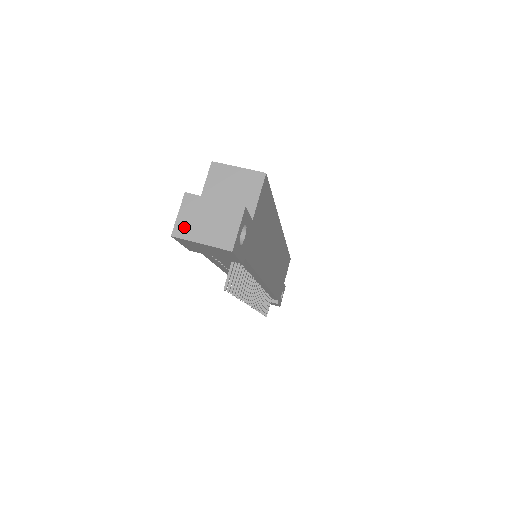
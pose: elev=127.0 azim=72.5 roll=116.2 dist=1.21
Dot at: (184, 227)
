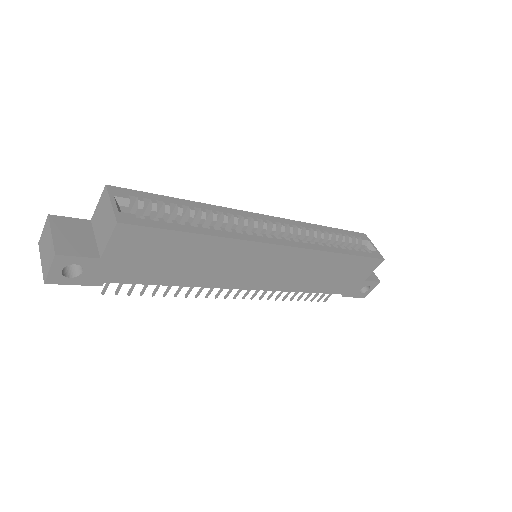
Dot at: (42, 242)
